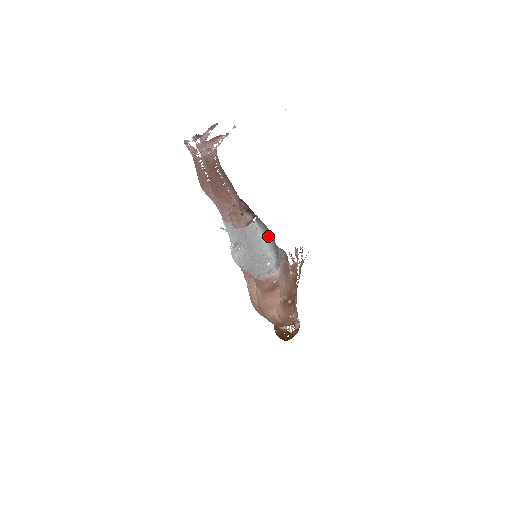
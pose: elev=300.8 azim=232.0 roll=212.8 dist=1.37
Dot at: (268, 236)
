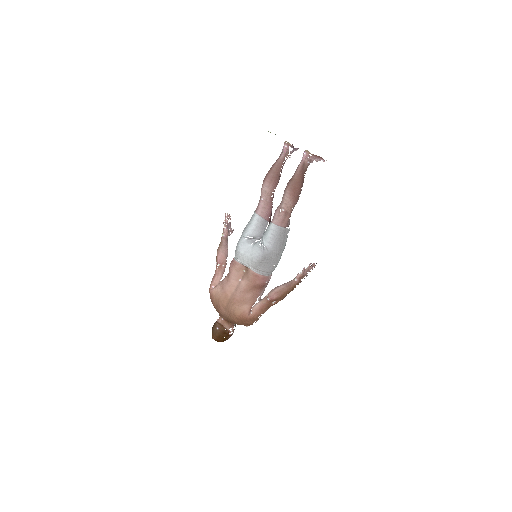
Dot at: (285, 245)
